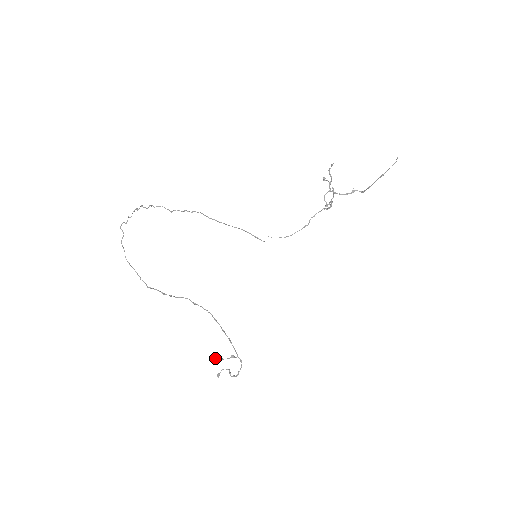
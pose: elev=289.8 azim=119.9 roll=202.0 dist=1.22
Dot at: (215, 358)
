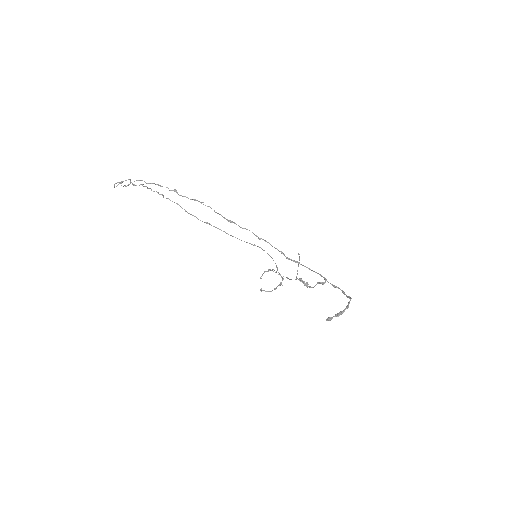
Dot at: (301, 280)
